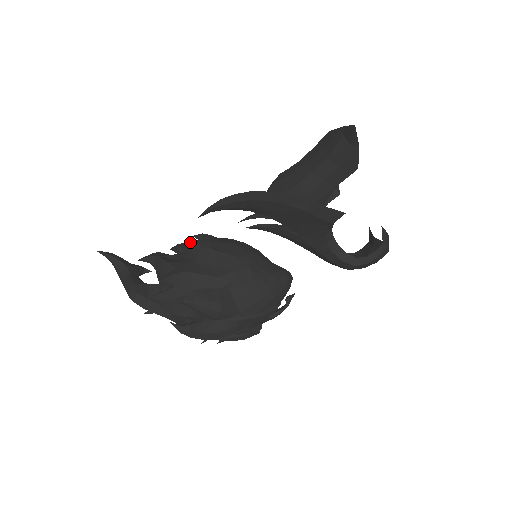
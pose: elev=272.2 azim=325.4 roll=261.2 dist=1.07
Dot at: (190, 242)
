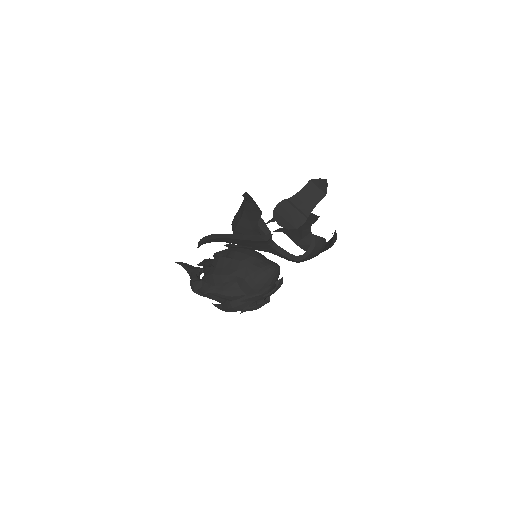
Dot at: (218, 252)
